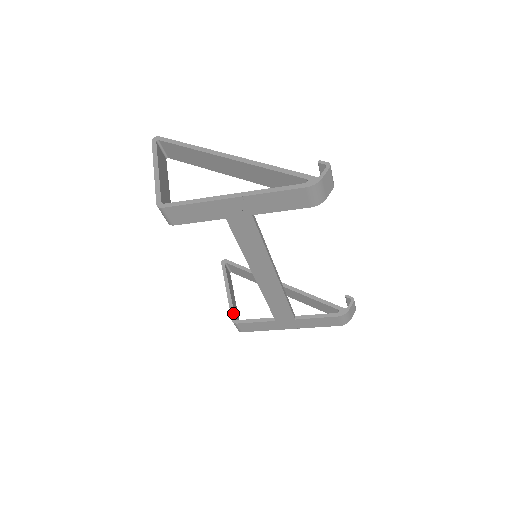
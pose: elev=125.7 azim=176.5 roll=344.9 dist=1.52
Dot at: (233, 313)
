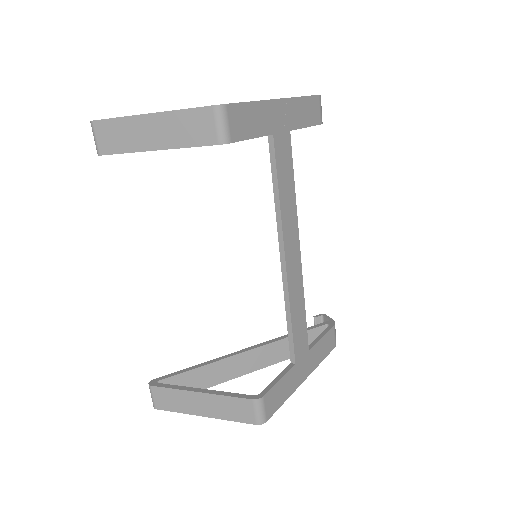
Dot at: (243, 395)
